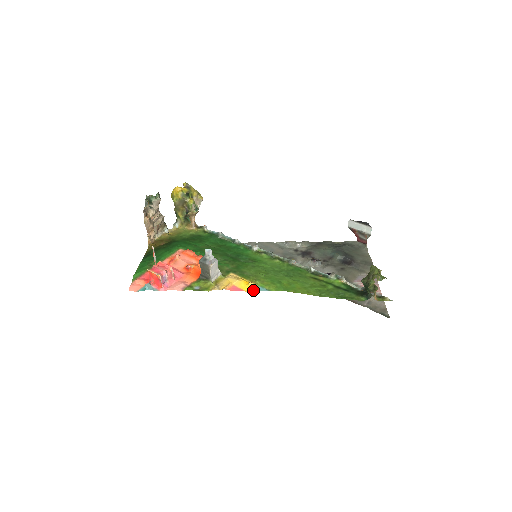
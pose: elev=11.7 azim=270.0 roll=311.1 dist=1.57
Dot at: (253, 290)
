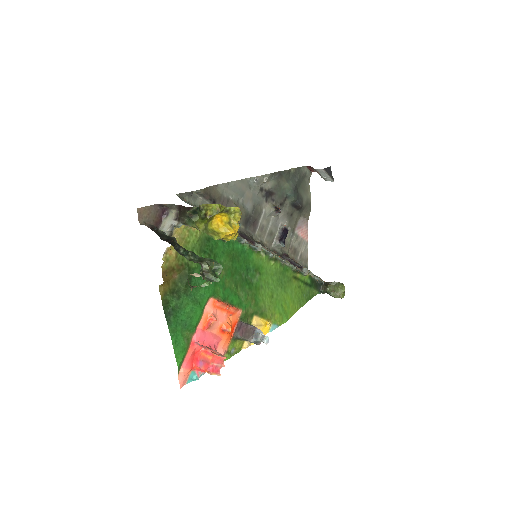
Dot at: (269, 331)
